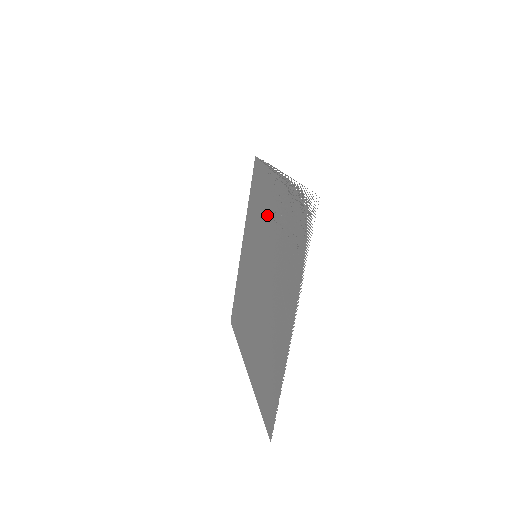
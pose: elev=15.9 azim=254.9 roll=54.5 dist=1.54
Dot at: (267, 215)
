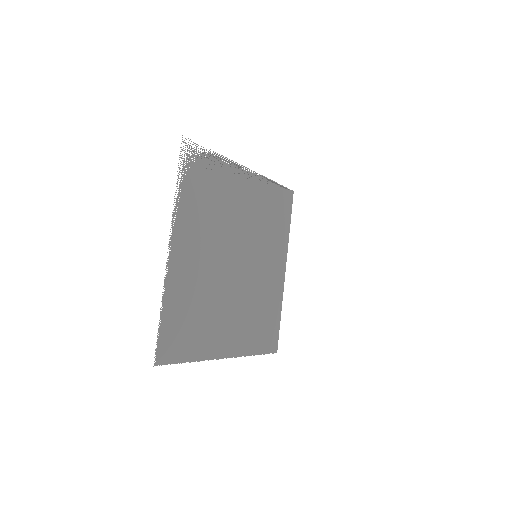
Dot at: (252, 212)
